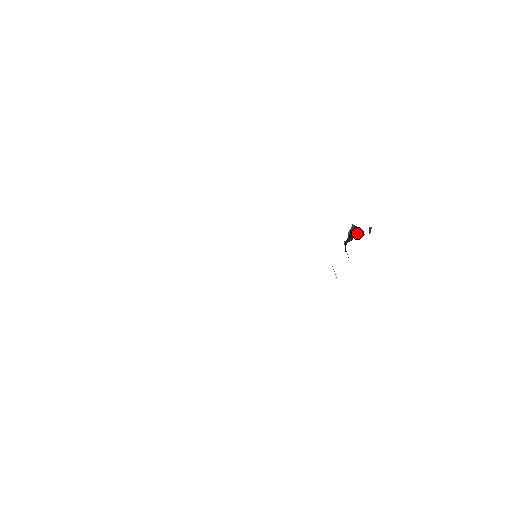
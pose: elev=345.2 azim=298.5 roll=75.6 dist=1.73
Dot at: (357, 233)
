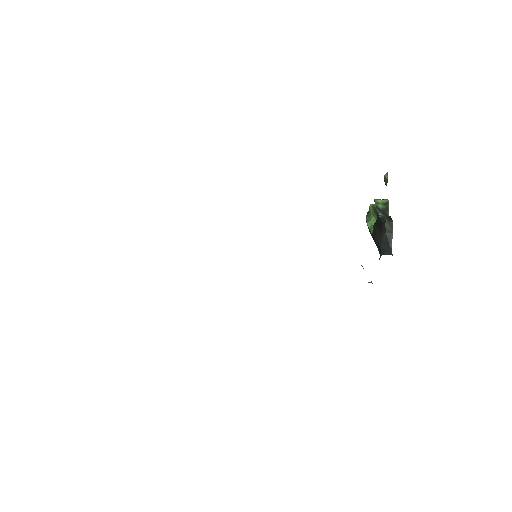
Dot at: (379, 204)
